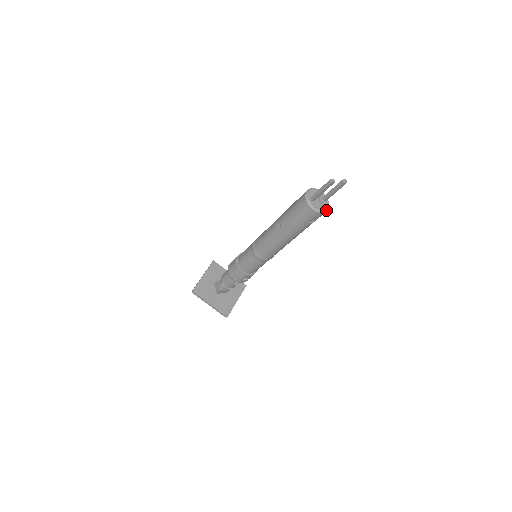
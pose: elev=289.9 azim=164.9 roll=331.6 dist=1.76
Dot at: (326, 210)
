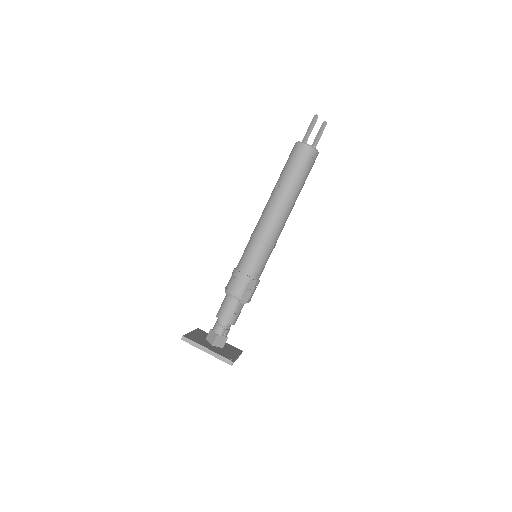
Dot at: (317, 151)
